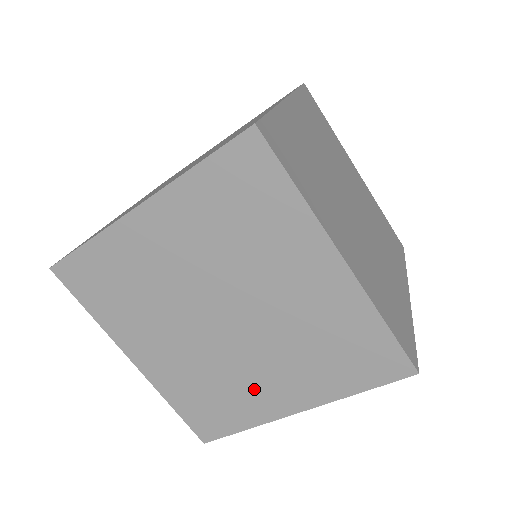
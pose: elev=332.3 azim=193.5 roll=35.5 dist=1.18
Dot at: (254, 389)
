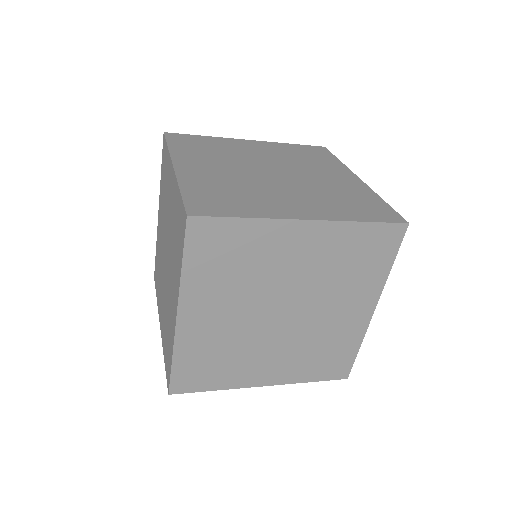
Dot at: (171, 309)
